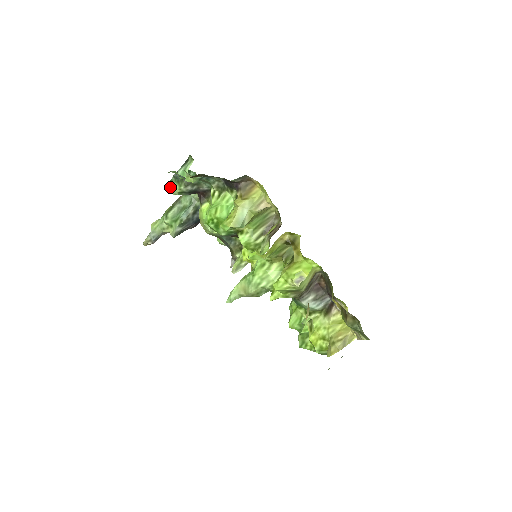
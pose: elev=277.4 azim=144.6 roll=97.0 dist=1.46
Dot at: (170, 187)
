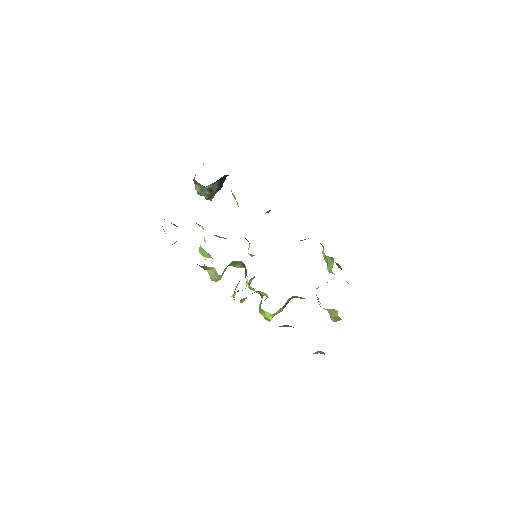
Dot at: occluded
